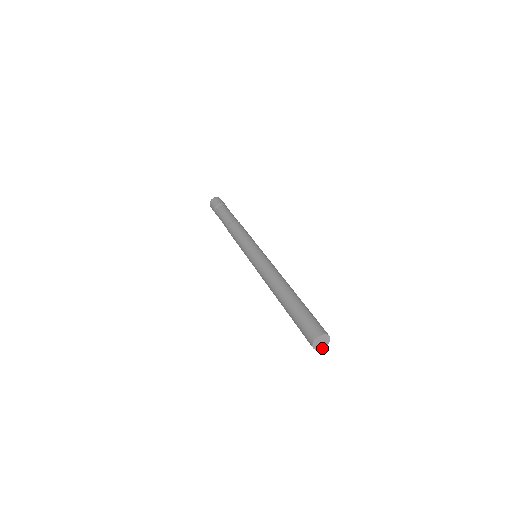
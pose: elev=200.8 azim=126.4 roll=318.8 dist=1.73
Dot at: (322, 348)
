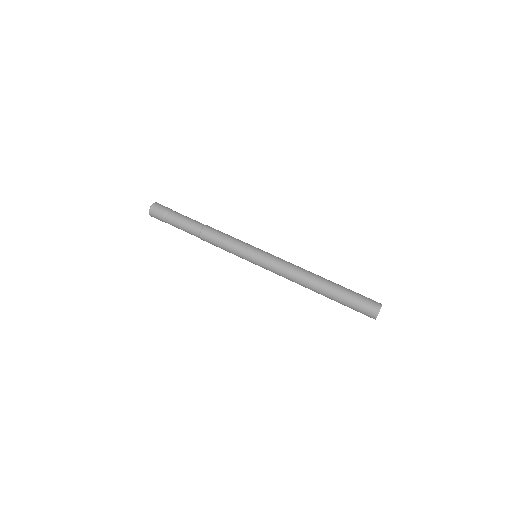
Dot at: occluded
